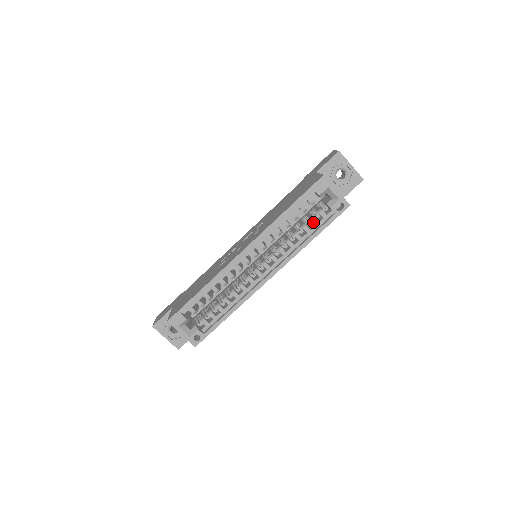
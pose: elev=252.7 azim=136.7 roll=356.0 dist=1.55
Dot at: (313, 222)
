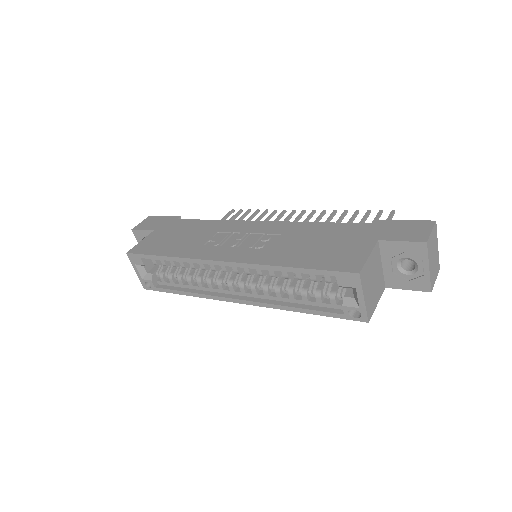
Dot at: (316, 298)
